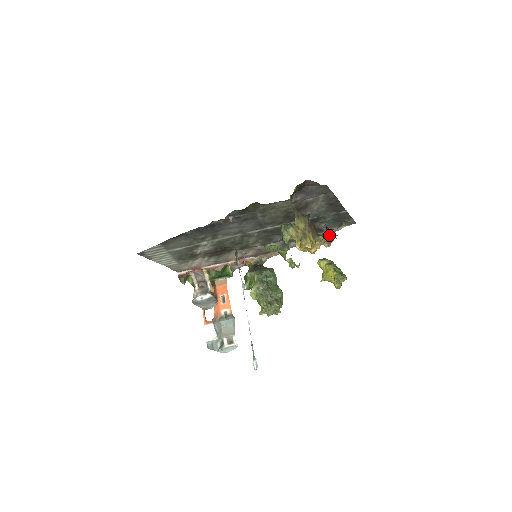
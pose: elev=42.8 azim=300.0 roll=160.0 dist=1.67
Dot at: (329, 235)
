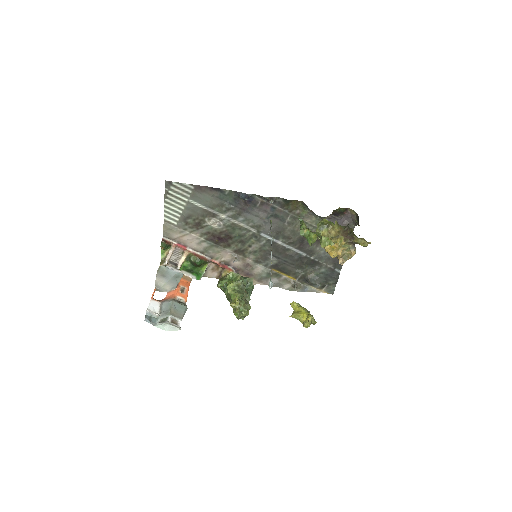
Dot at: (362, 241)
